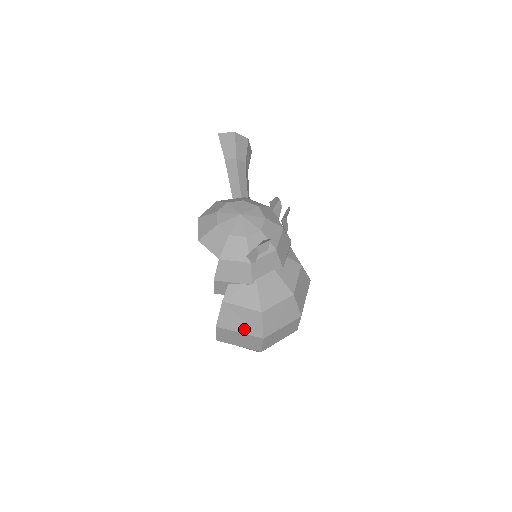
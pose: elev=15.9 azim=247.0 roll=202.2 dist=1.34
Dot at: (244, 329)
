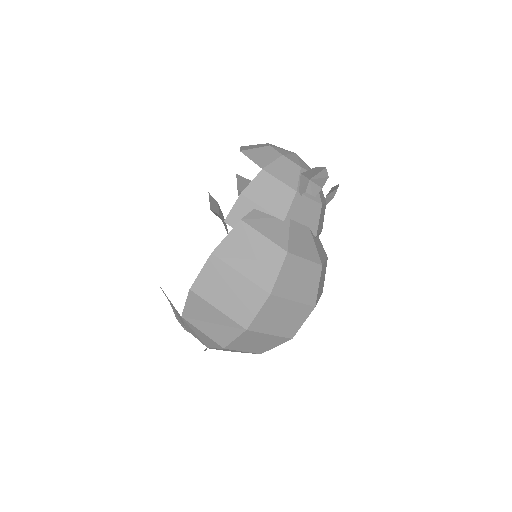
Dot at: (250, 270)
